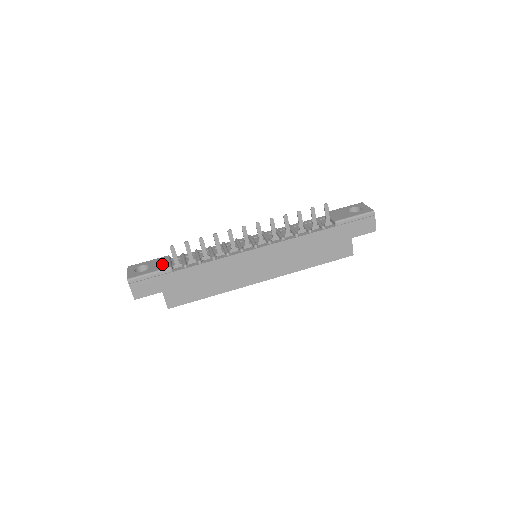
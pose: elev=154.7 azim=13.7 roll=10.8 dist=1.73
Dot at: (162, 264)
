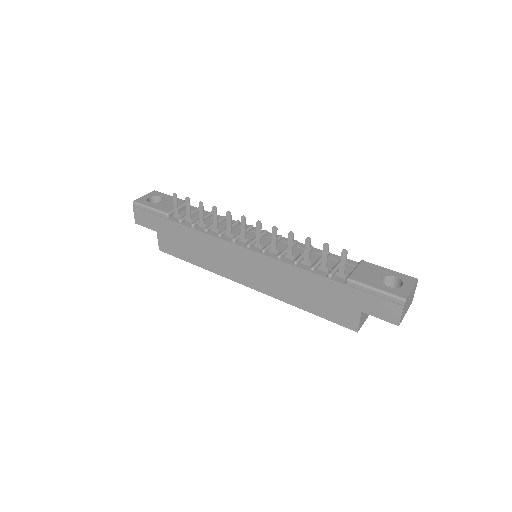
Dot at: (169, 206)
